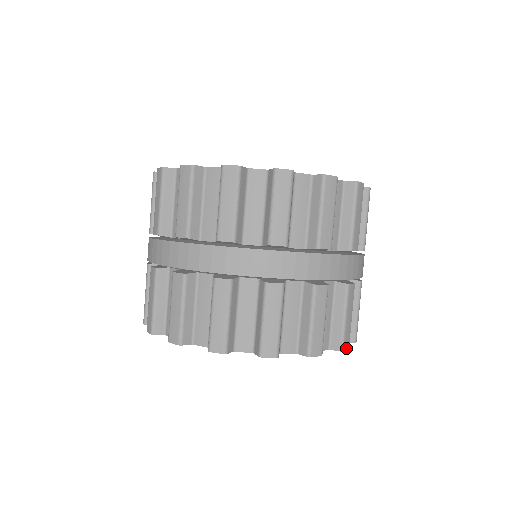
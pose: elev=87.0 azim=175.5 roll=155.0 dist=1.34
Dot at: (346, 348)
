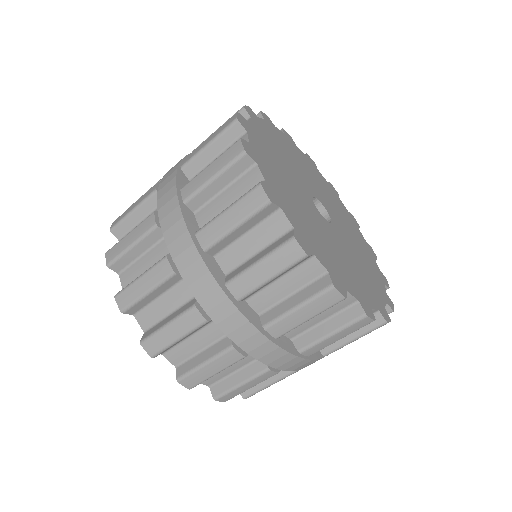
Dot at: occluded
